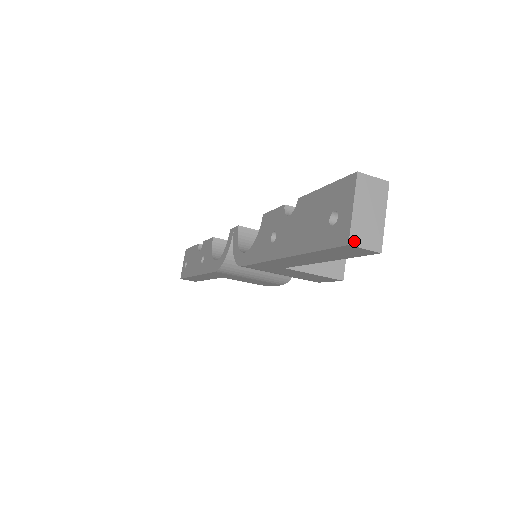
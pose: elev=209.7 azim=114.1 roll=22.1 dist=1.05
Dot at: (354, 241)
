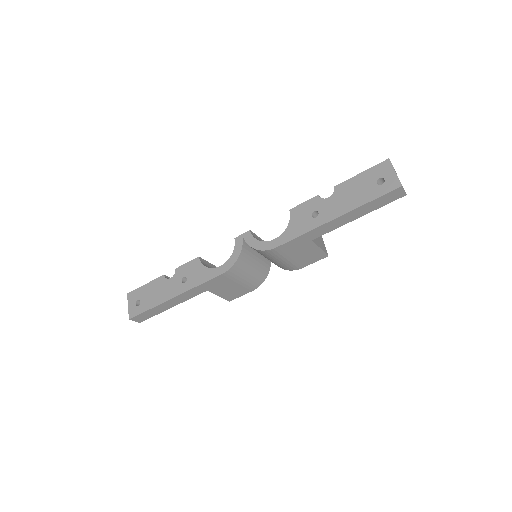
Dot at: occluded
